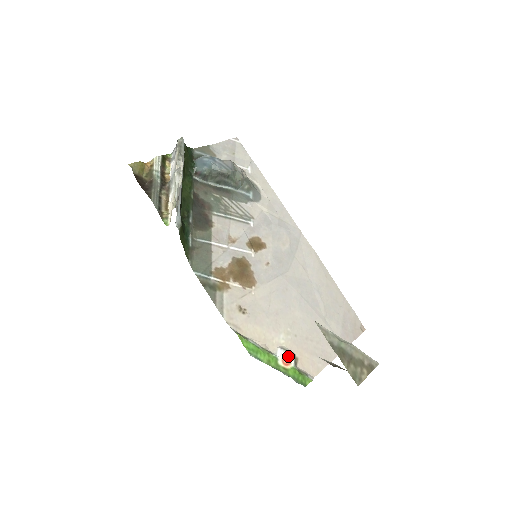
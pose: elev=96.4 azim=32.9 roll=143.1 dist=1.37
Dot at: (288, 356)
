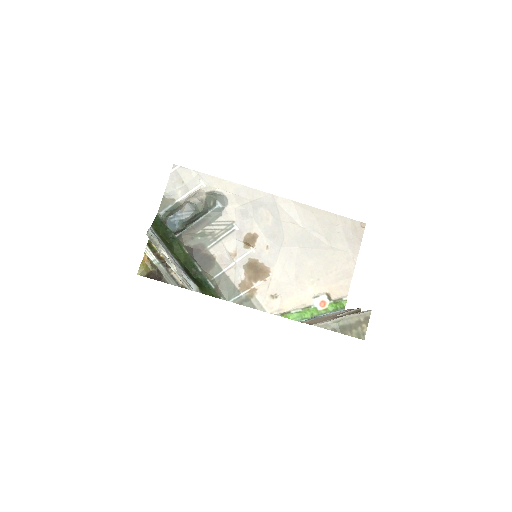
Dot at: (322, 300)
